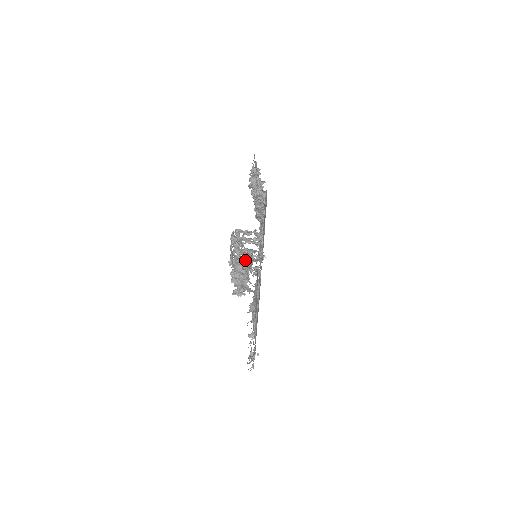
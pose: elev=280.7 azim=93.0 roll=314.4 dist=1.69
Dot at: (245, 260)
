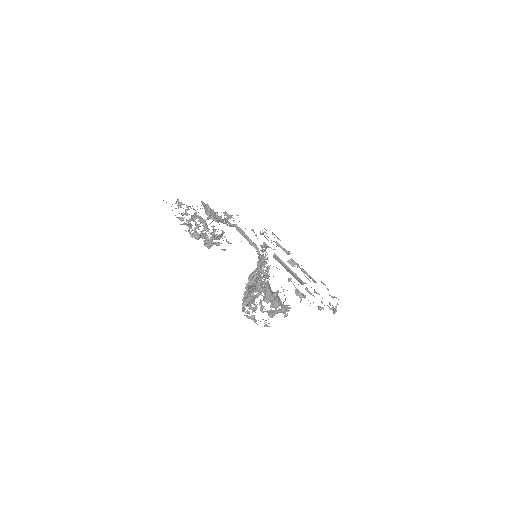
Dot at: occluded
